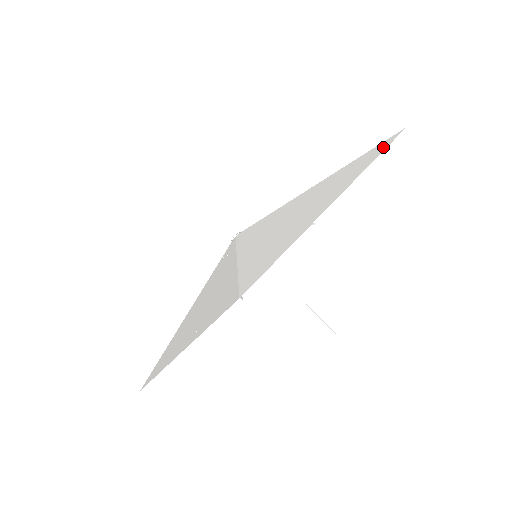
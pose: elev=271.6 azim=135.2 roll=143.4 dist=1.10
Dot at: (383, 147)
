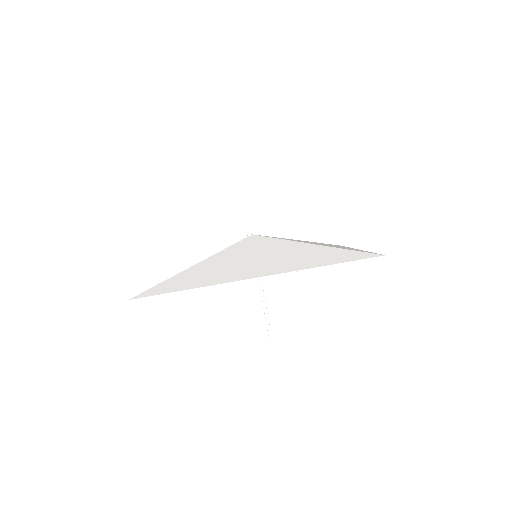
Dot at: occluded
